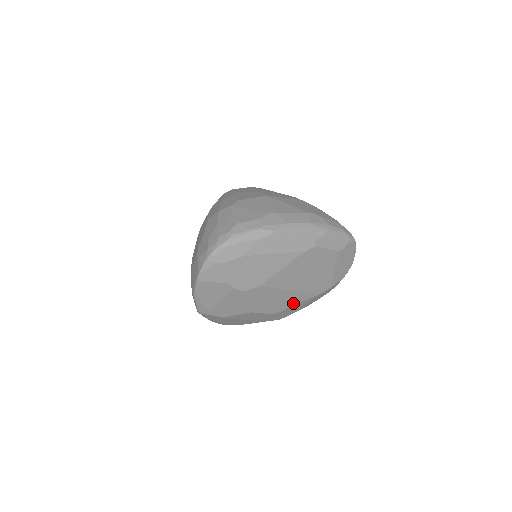
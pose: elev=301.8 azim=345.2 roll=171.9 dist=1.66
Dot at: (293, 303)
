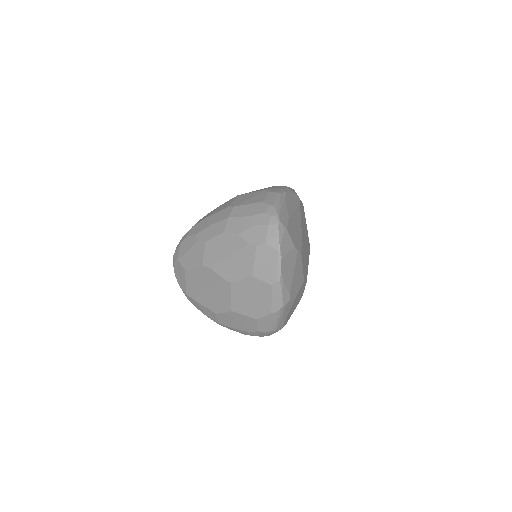
Dot at: (307, 265)
